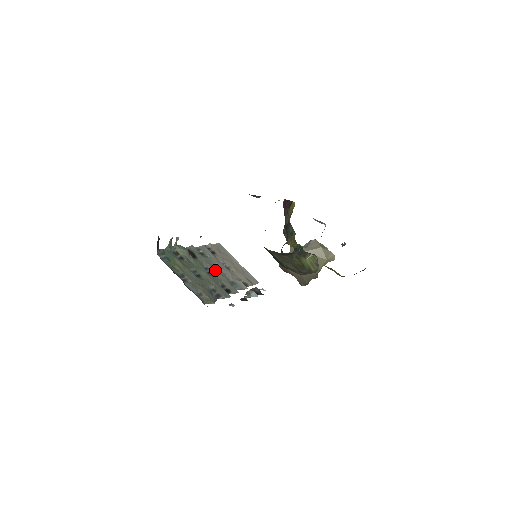
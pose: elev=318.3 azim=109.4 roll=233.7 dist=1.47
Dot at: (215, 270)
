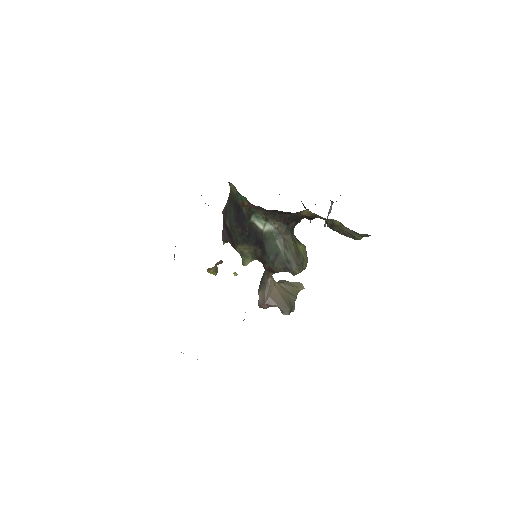
Dot at: occluded
